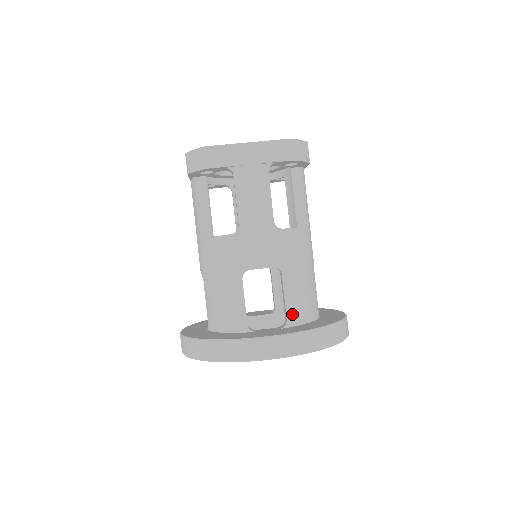
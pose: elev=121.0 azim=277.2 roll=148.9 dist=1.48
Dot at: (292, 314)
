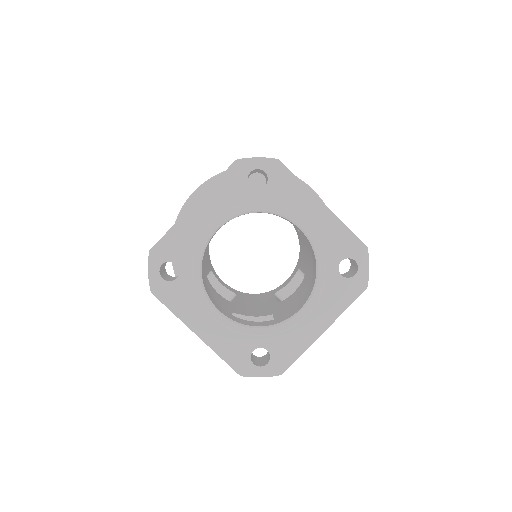
Dot at: occluded
